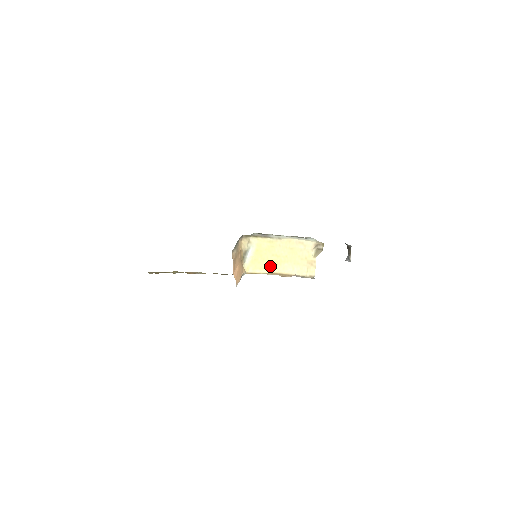
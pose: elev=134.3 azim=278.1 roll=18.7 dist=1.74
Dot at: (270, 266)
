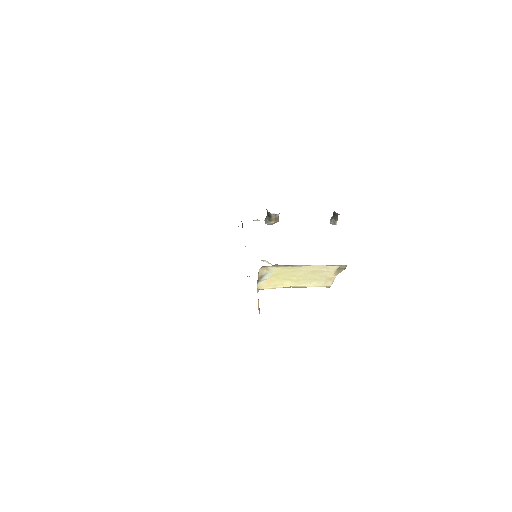
Dot at: (286, 283)
